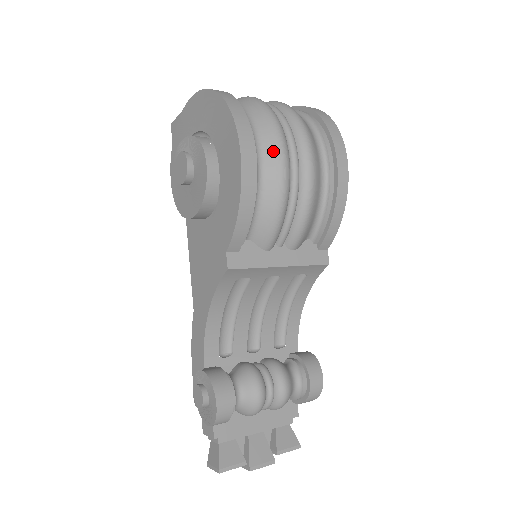
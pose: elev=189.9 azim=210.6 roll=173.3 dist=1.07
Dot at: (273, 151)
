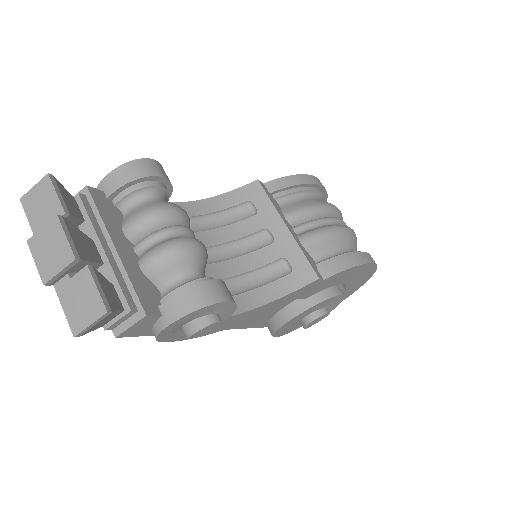
Dot at: occluded
